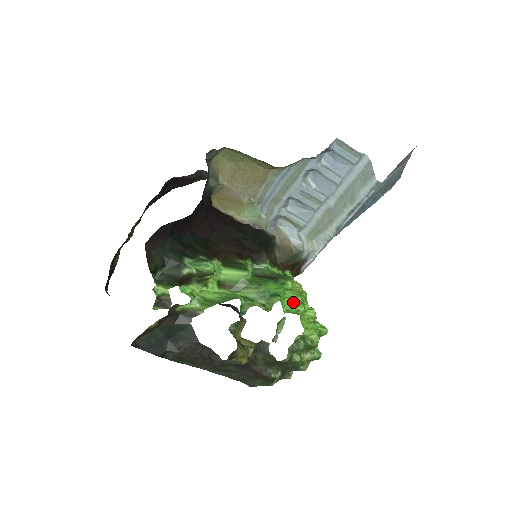
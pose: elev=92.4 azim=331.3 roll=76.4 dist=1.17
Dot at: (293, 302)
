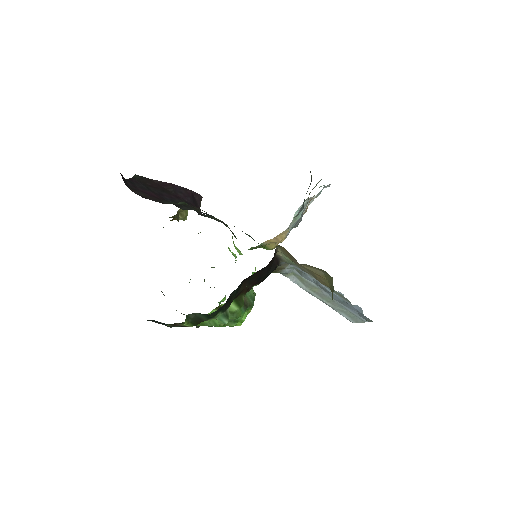
Dot at: (240, 320)
